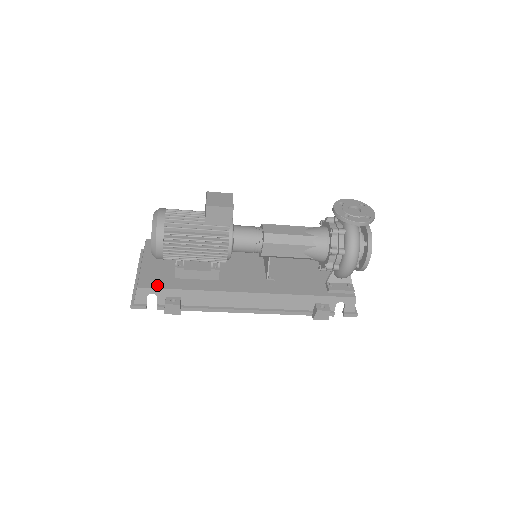
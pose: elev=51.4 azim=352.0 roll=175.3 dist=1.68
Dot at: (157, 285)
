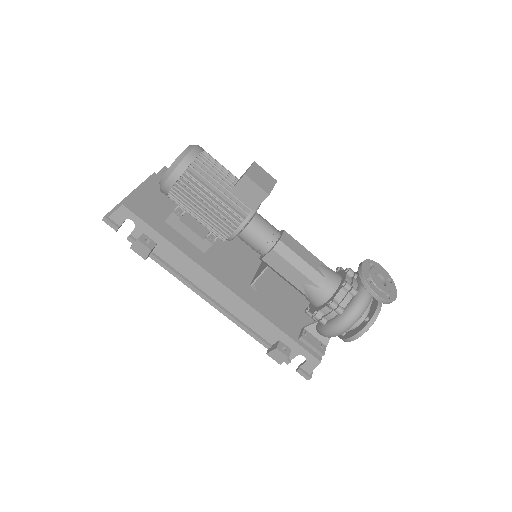
Dot at: (143, 216)
